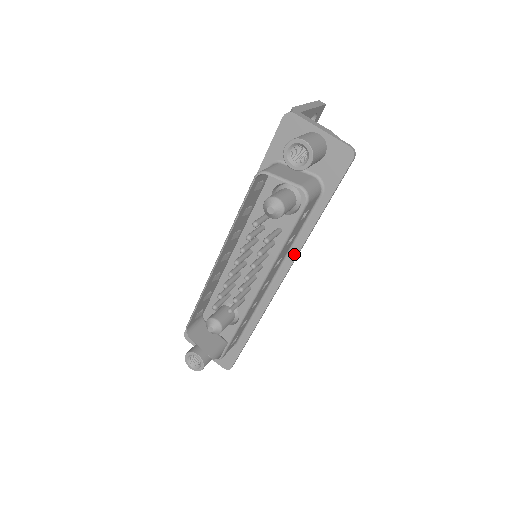
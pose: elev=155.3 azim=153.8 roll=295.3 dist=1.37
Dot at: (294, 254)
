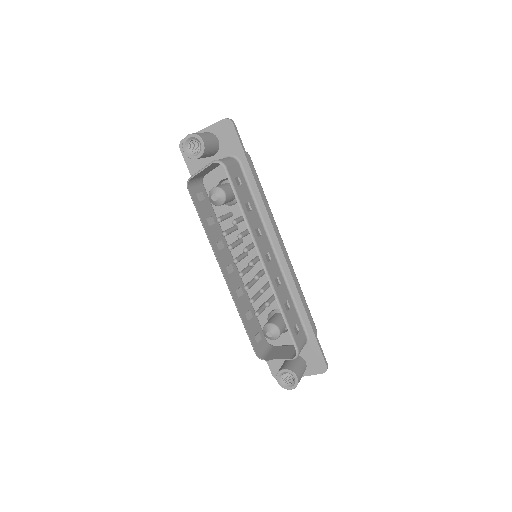
Dot at: (267, 220)
